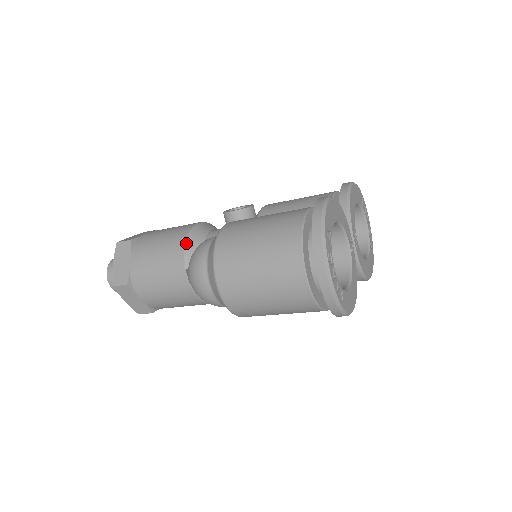
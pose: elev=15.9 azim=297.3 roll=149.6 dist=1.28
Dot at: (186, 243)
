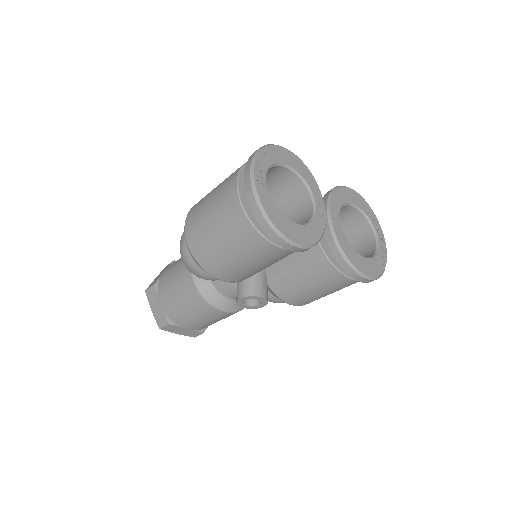
Dot at: occluded
